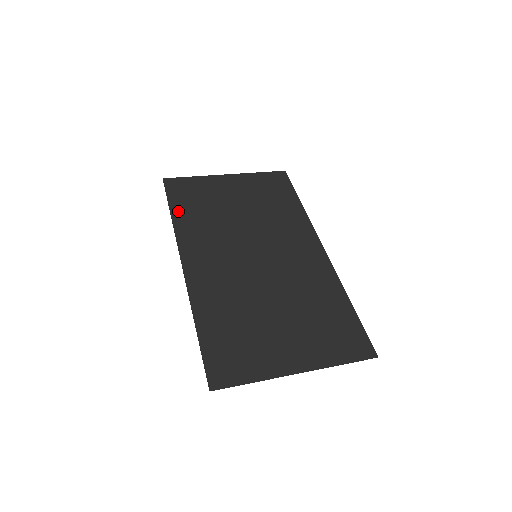
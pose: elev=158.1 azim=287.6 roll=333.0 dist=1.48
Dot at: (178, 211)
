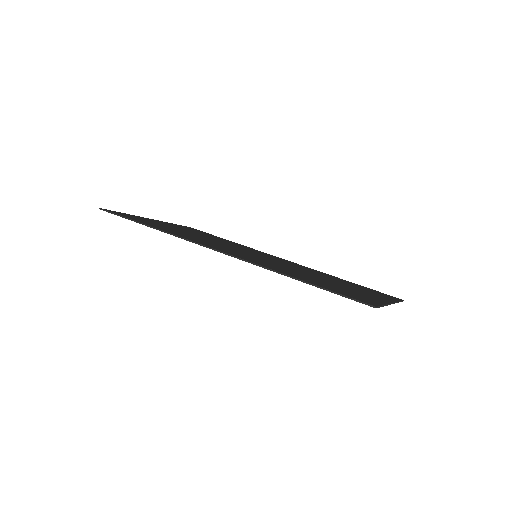
Dot at: (152, 225)
